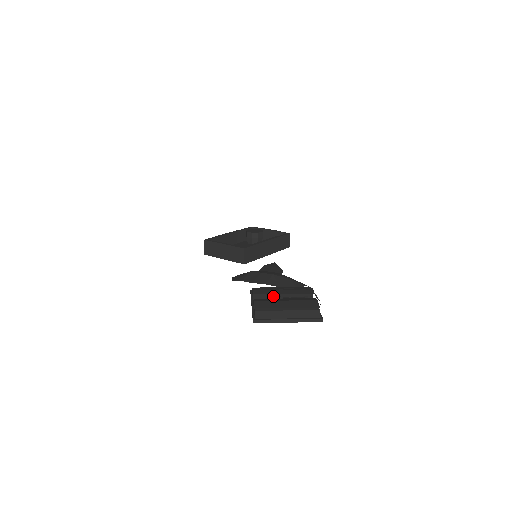
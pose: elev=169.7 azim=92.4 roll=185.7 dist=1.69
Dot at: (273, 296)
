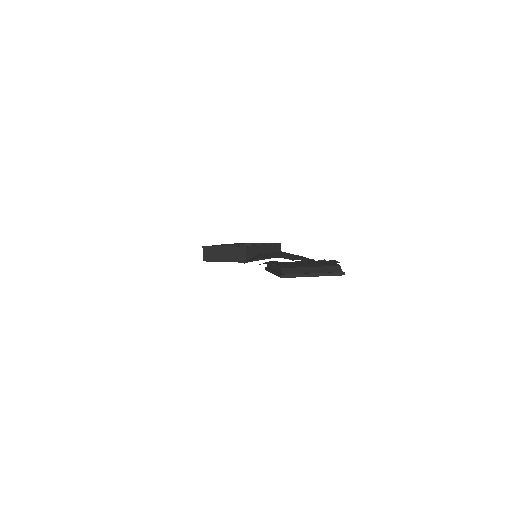
Dot at: occluded
